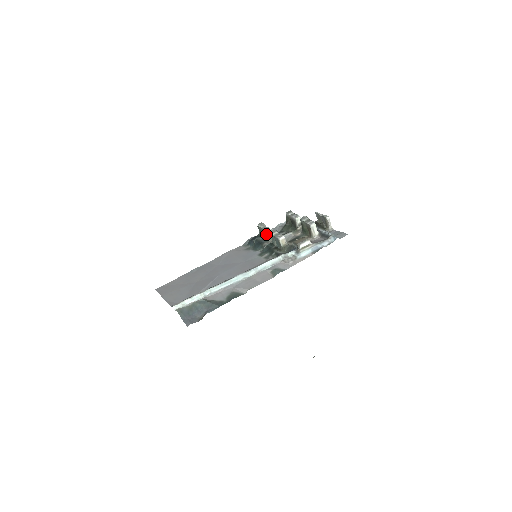
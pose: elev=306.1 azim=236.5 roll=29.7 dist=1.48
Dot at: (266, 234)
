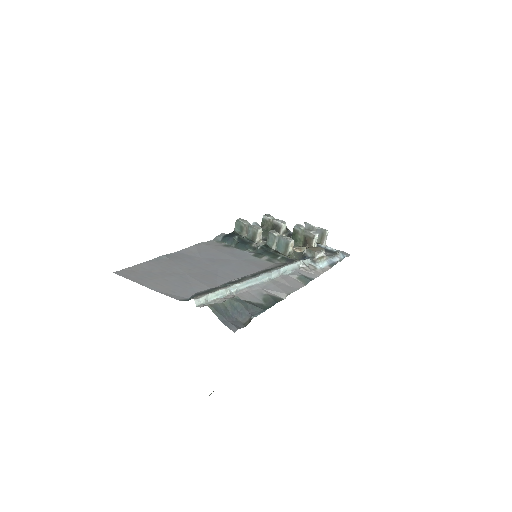
Dot at: (256, 233)
